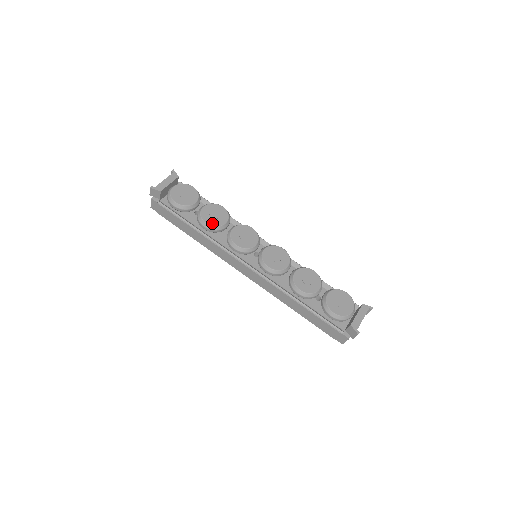
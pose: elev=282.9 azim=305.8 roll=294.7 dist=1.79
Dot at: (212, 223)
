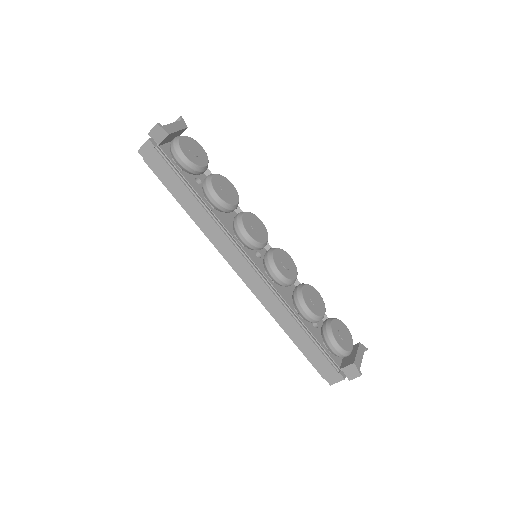
Dot at: (224, 198)
